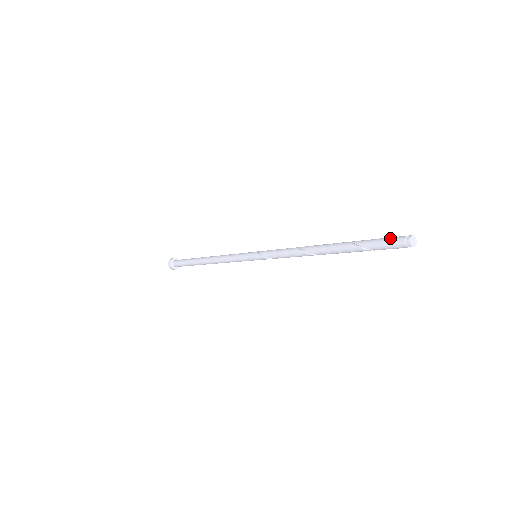
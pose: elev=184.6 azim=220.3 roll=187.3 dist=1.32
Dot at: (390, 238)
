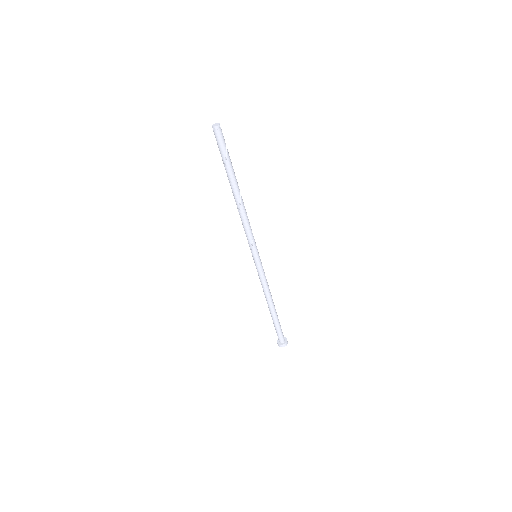
Dot at: occluded
